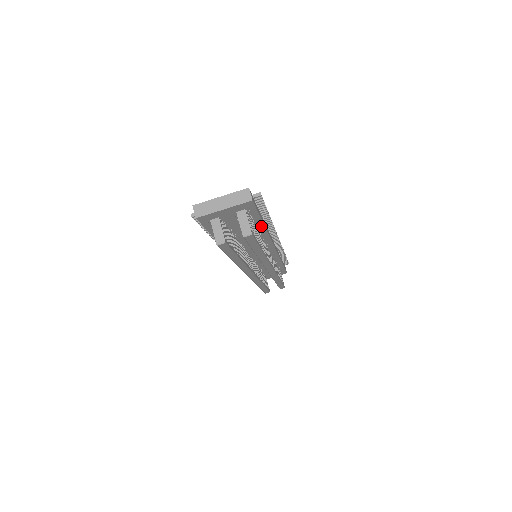
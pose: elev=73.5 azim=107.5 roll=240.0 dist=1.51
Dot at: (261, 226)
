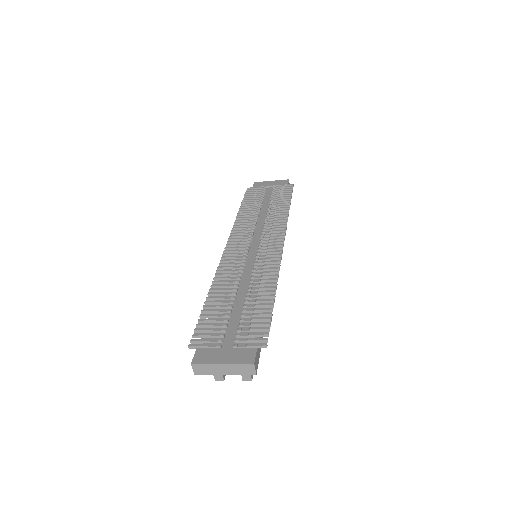
Dot at: occluded
